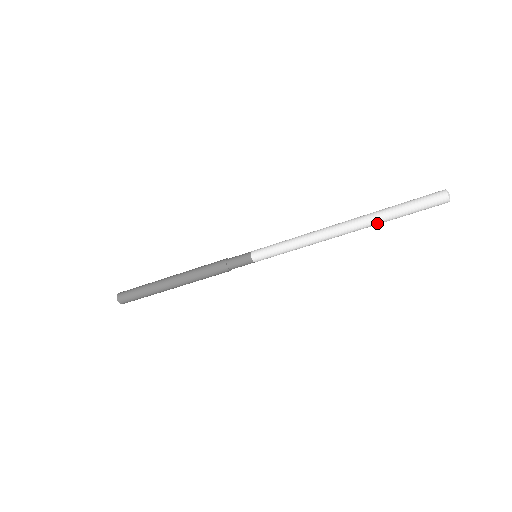
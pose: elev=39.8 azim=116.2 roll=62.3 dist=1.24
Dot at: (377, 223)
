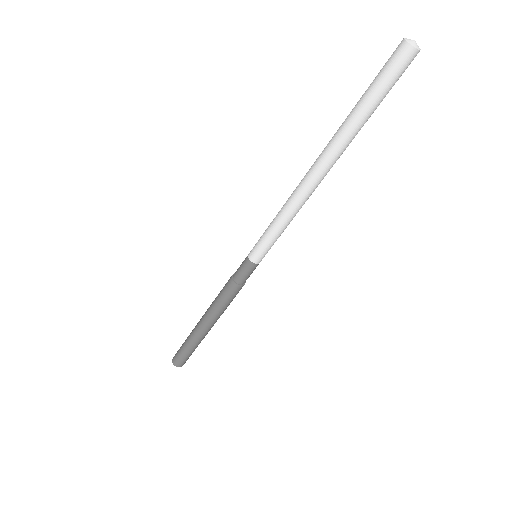
Dot at: (346, 138)
